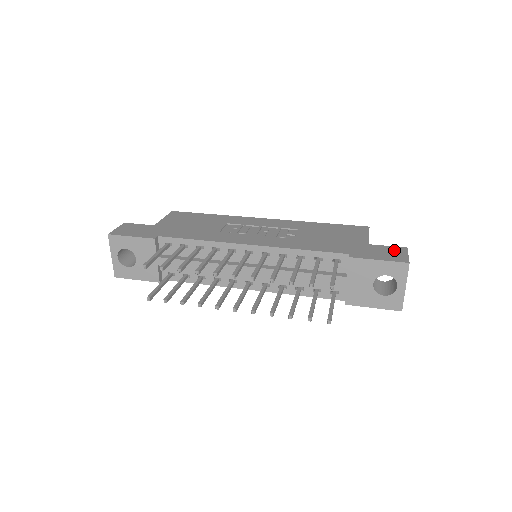
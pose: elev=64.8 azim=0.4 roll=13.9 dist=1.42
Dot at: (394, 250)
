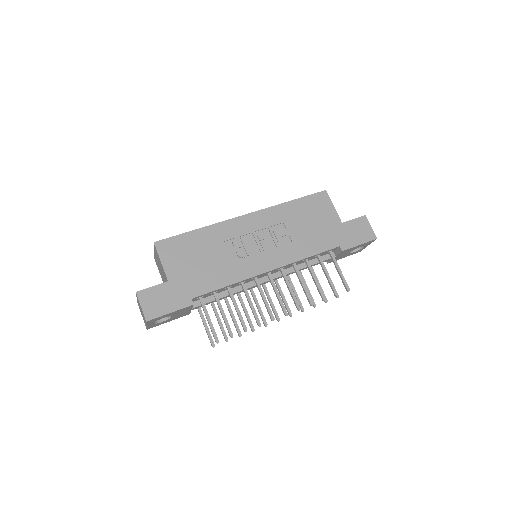
Dot at: (361, 224)
